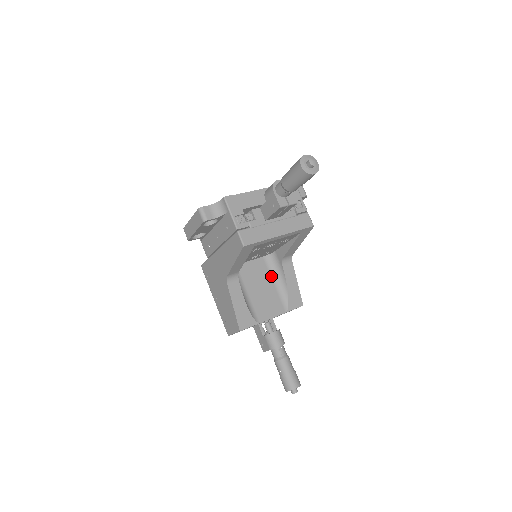
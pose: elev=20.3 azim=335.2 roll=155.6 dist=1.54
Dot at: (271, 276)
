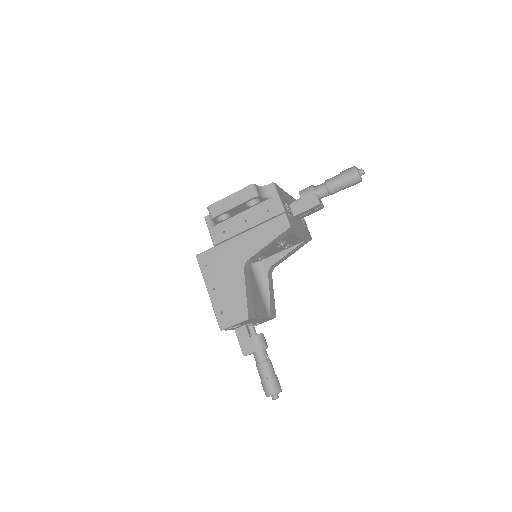
Dot at: (256, 282)
